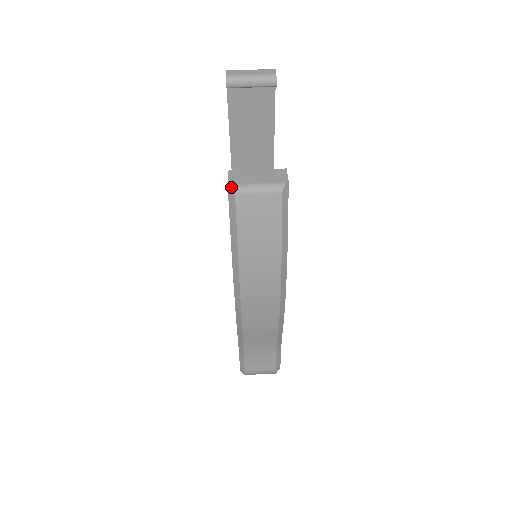
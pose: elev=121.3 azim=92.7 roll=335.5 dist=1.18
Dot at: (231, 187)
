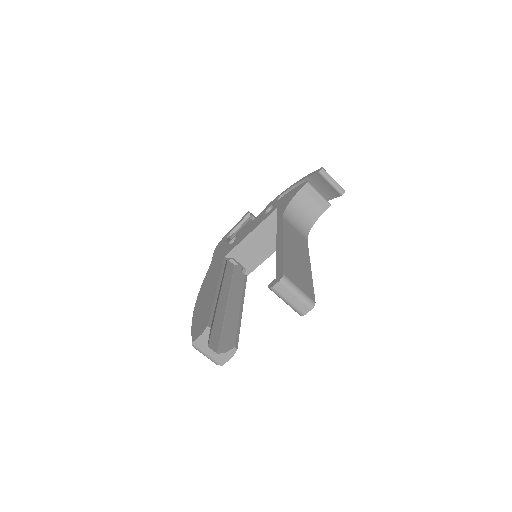
Dot at: (192, 345)
